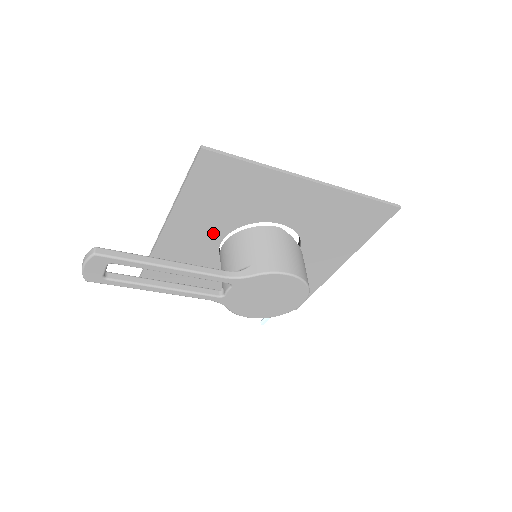
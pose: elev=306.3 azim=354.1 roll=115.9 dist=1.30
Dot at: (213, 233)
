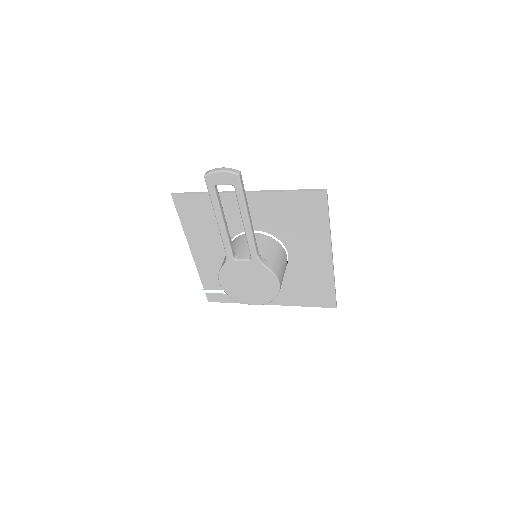
Dot at: (258, 222)
